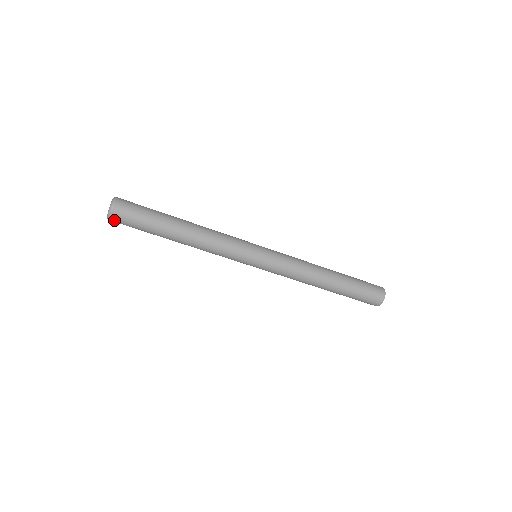
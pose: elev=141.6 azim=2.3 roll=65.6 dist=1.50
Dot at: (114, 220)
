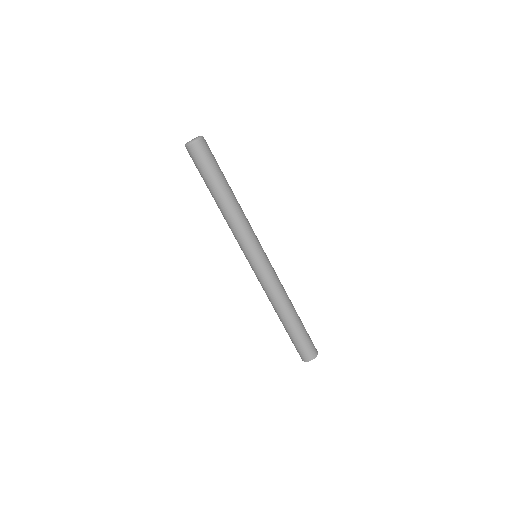
Dot at: (188, 150)
